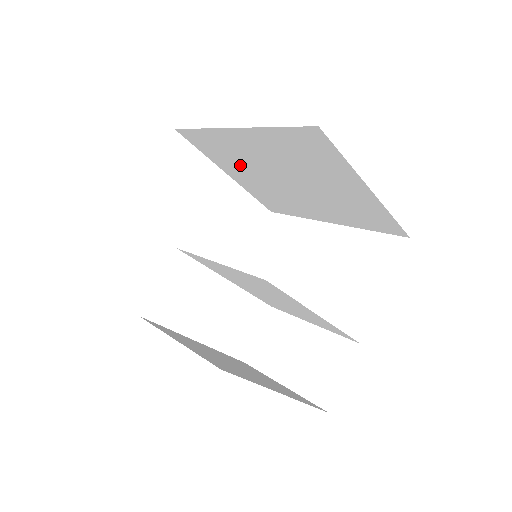
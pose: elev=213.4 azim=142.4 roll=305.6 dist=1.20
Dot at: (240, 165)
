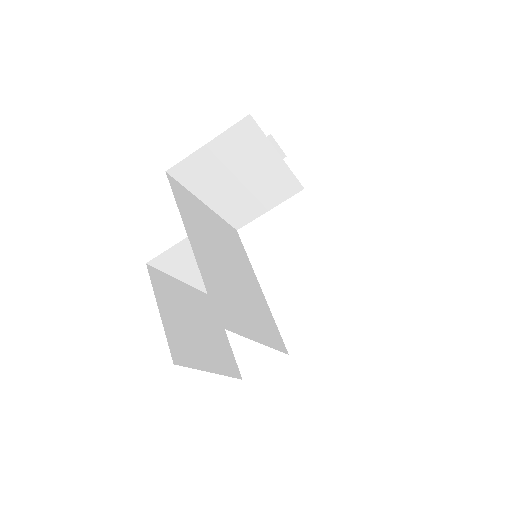
Dot at: occluded
